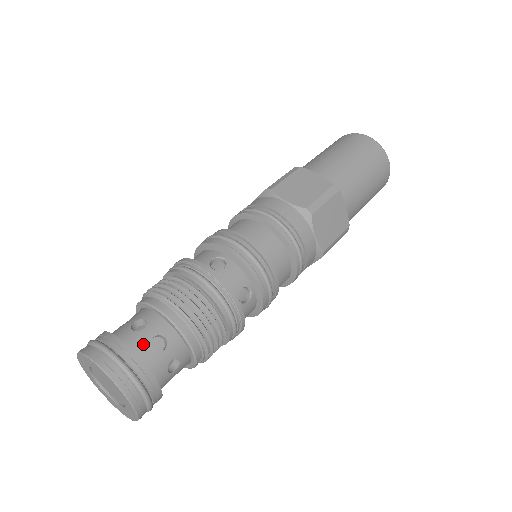
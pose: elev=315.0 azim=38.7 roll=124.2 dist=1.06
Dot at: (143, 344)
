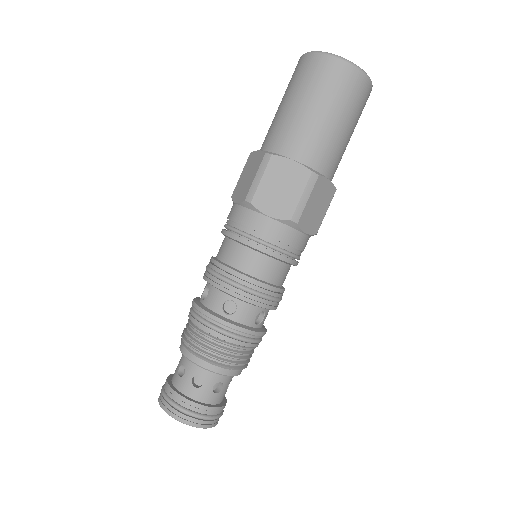
Dot at: (224, 395)
